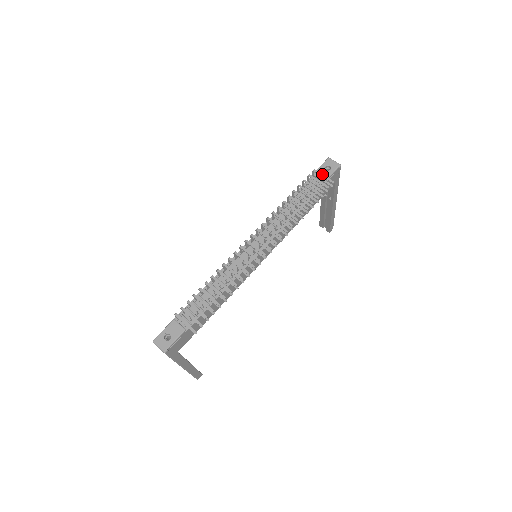
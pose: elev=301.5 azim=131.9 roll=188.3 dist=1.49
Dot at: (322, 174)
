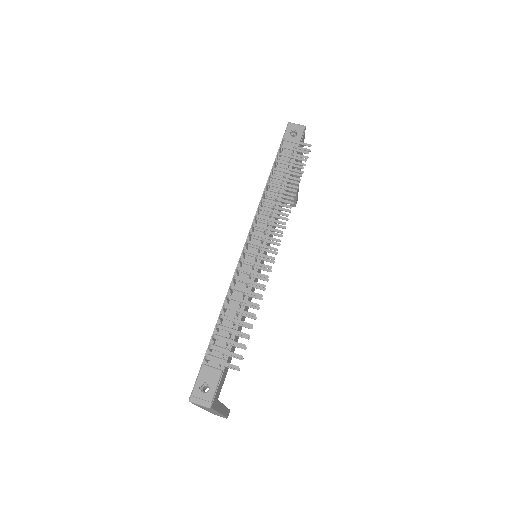
Dot at: (295, 141)
